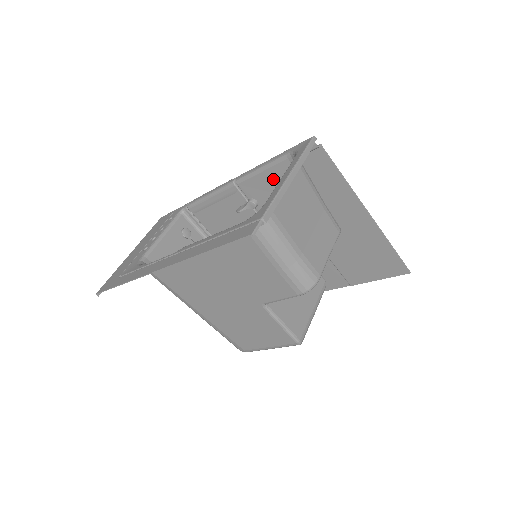
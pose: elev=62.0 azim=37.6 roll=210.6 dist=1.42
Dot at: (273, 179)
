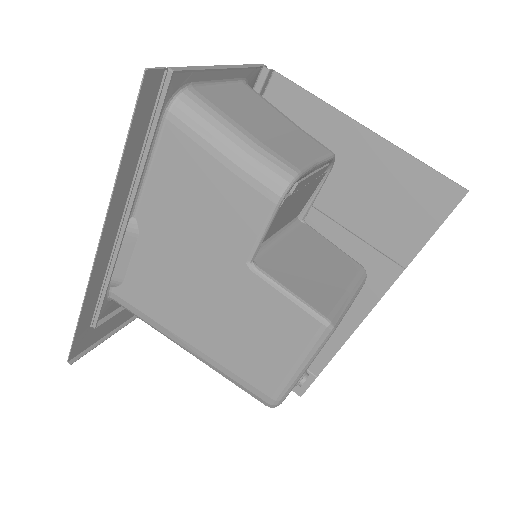
Dot at: occluded
